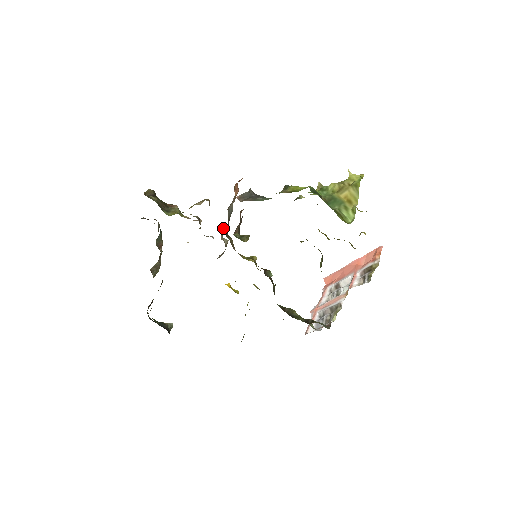
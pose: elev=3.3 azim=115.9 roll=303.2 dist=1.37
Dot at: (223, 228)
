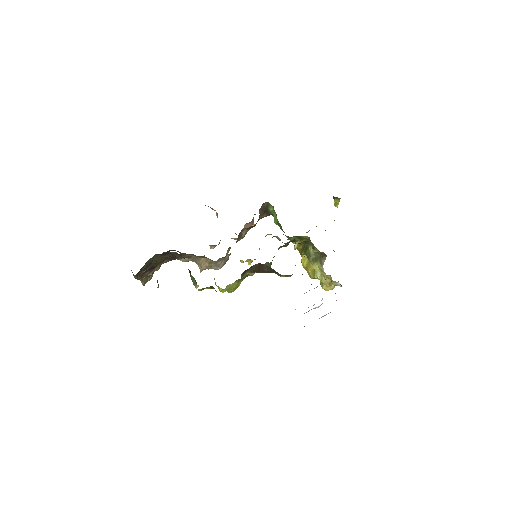
Dot at: (229, 248)
